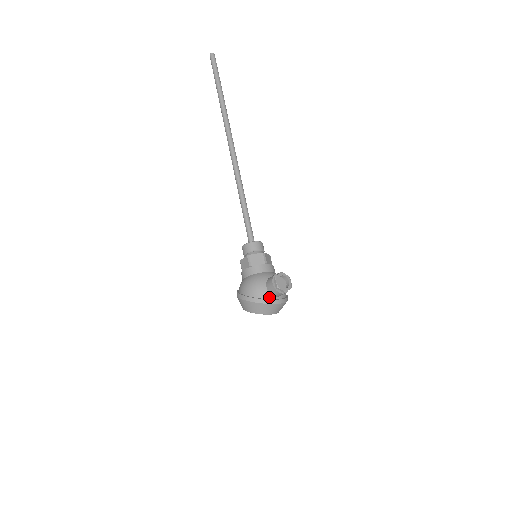
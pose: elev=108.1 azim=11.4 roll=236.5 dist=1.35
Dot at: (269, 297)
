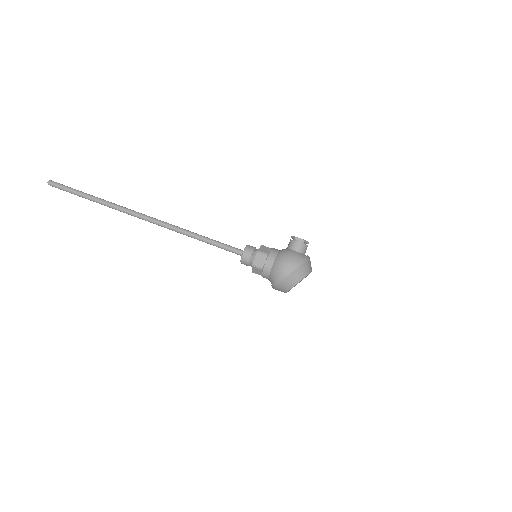
Dot at: (303, 256)
